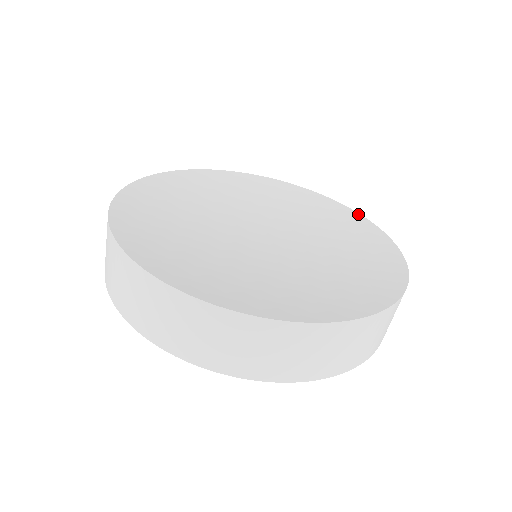
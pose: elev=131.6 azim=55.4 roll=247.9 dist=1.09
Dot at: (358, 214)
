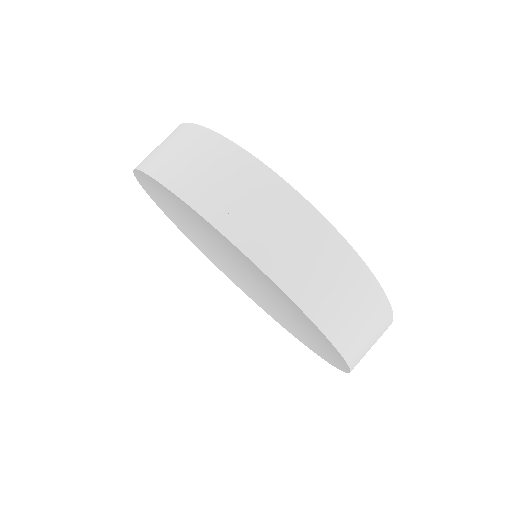
Dot at: occluded
